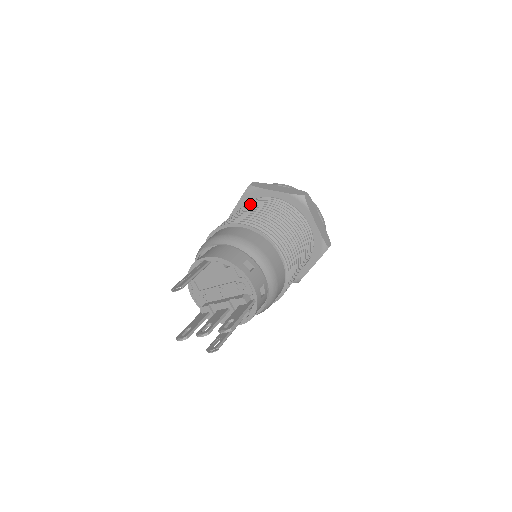
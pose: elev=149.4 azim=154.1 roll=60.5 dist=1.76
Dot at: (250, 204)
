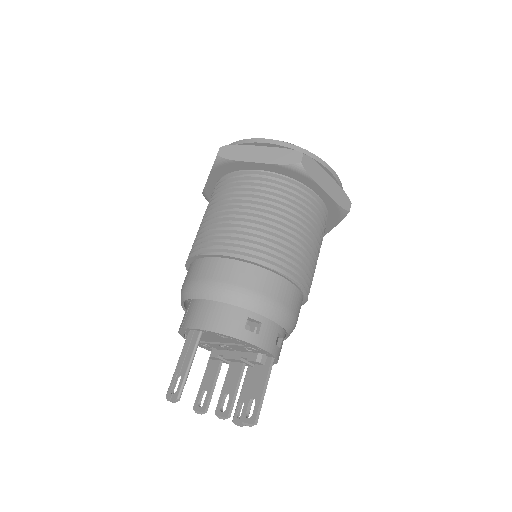
Dot at: (227, 190)
